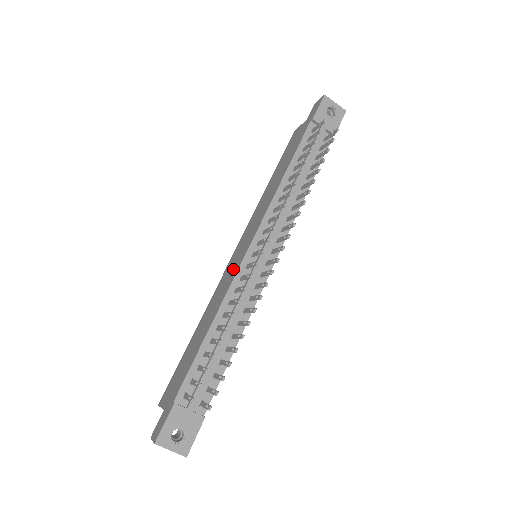
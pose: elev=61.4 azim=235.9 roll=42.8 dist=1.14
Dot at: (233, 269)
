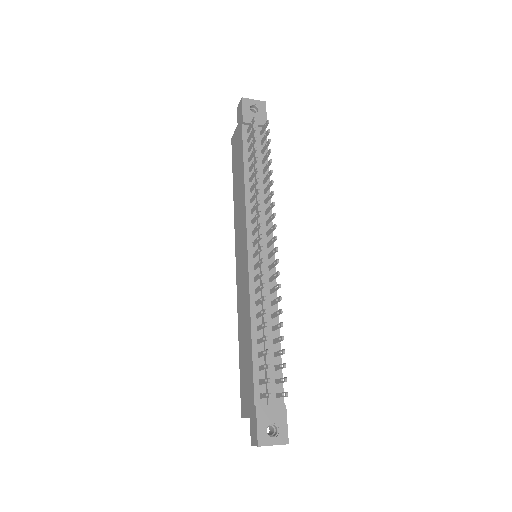
Dot at: (244, 276)
